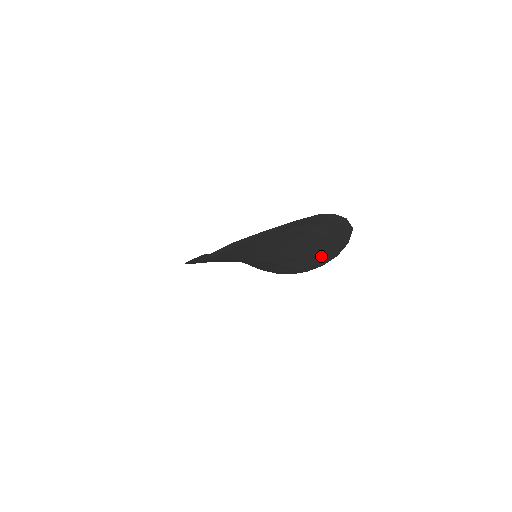
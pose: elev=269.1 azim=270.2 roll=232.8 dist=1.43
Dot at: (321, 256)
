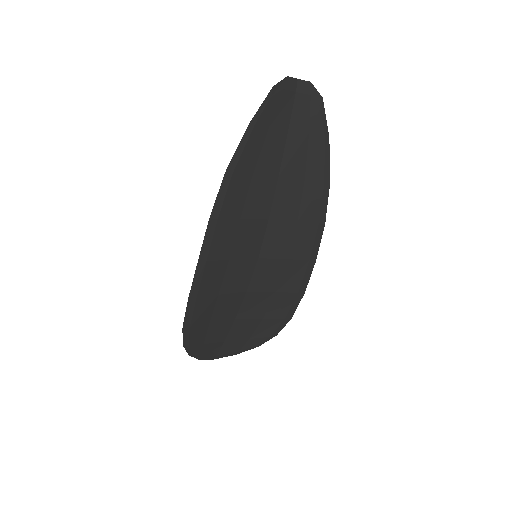
Dot at: (316, 193)
